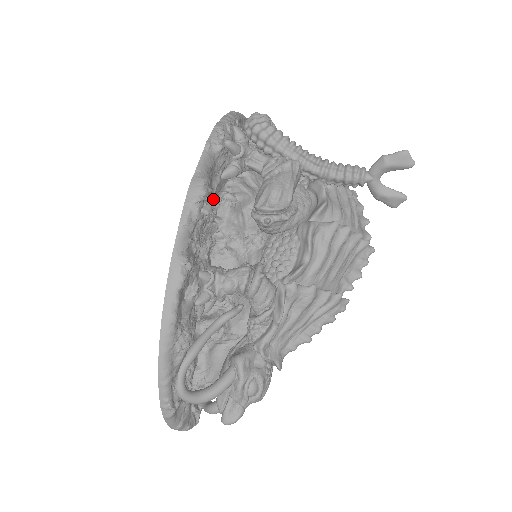
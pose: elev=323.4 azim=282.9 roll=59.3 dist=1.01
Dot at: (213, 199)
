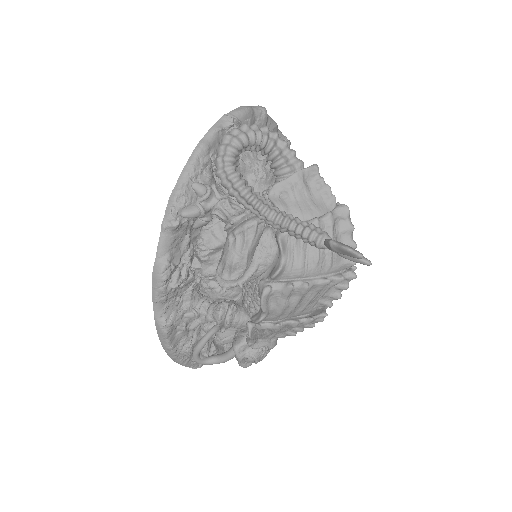
Dot at: (183, 262)
